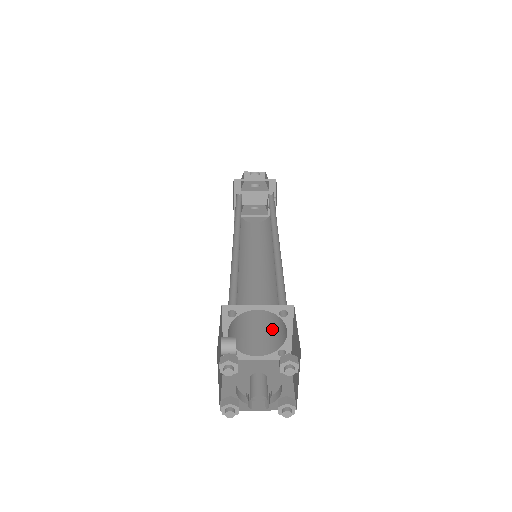
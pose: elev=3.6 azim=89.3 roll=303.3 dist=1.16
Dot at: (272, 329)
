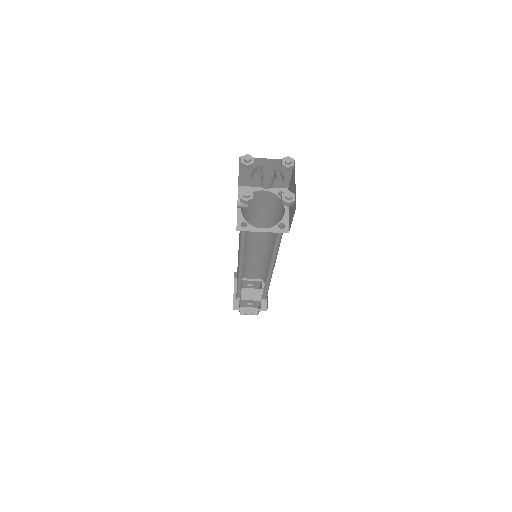
Dot at: occluded
